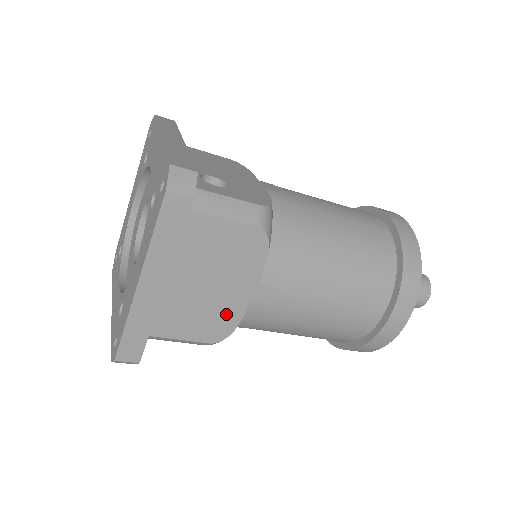
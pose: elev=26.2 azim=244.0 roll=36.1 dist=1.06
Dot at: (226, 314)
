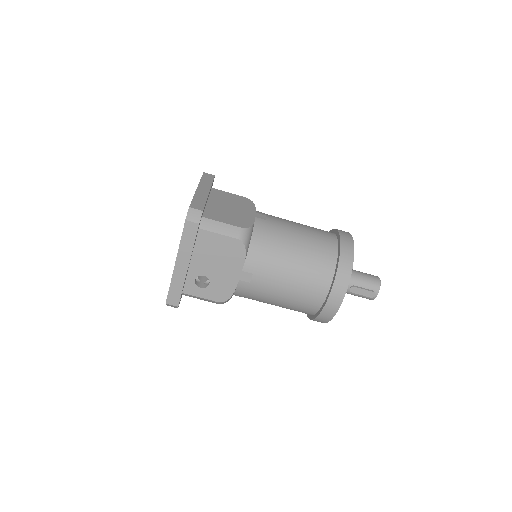
Dot at: (244, 219)
